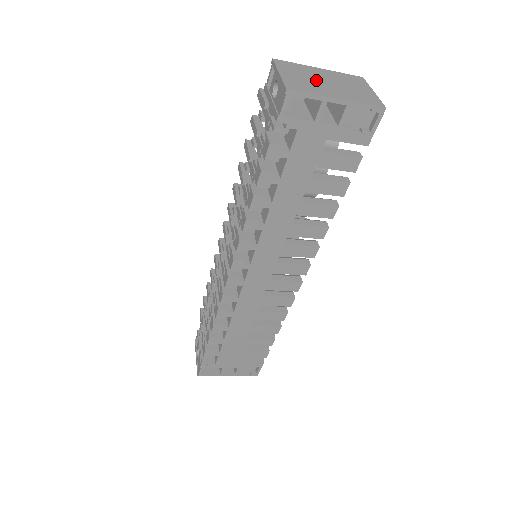
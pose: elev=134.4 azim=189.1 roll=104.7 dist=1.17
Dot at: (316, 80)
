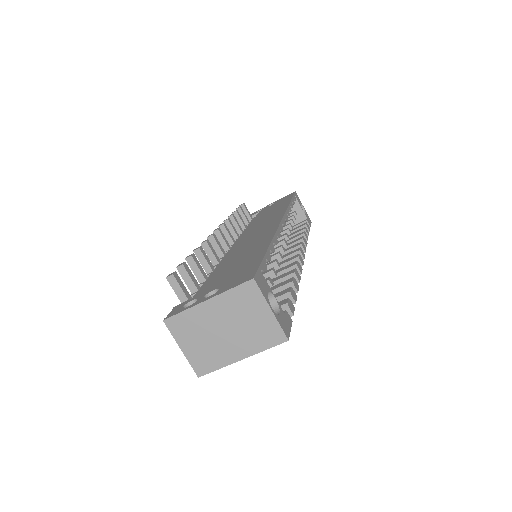
Dot at: (213, 336)
